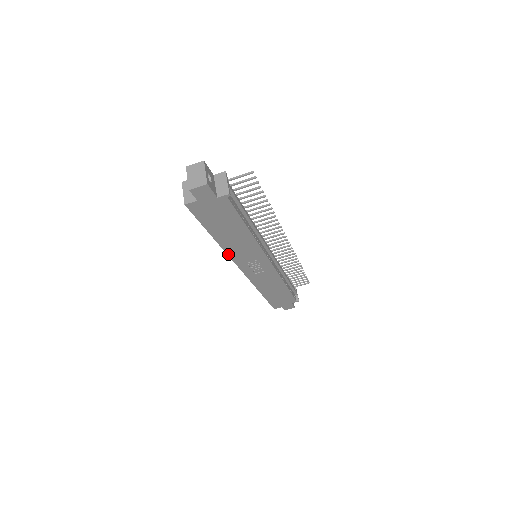
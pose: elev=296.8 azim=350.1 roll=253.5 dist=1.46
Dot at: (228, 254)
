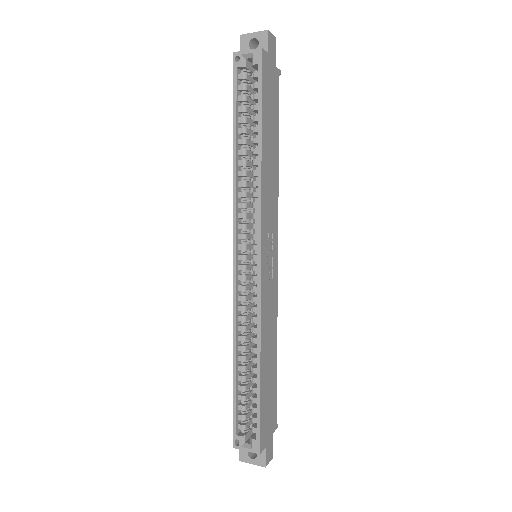
Dot at: (261, 195)
